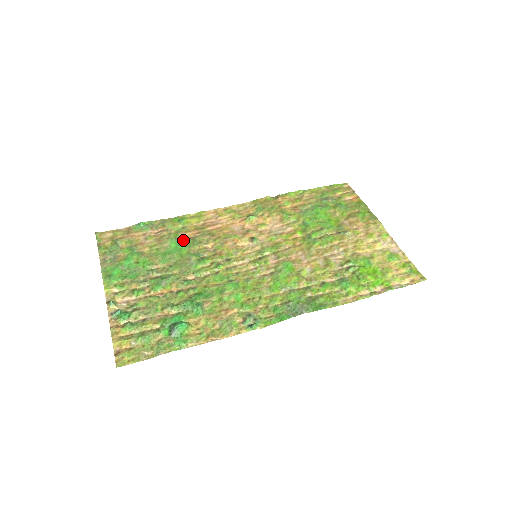
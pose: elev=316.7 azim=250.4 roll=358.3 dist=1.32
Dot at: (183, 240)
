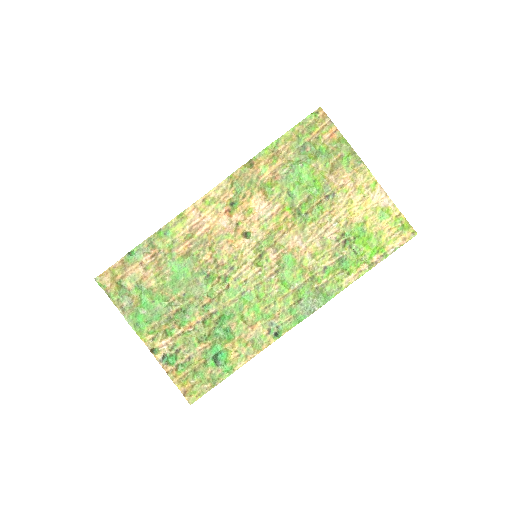
Dot at: (181, 260)
